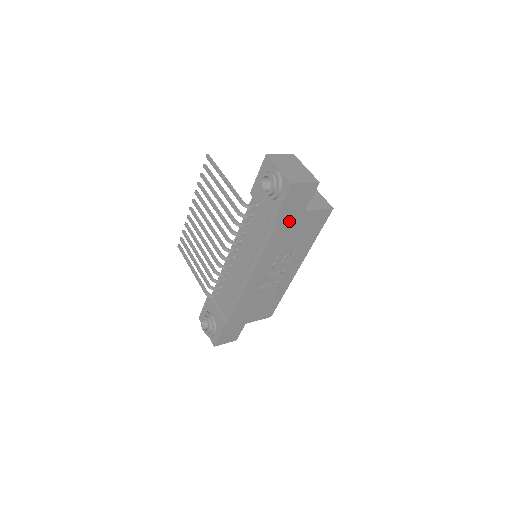
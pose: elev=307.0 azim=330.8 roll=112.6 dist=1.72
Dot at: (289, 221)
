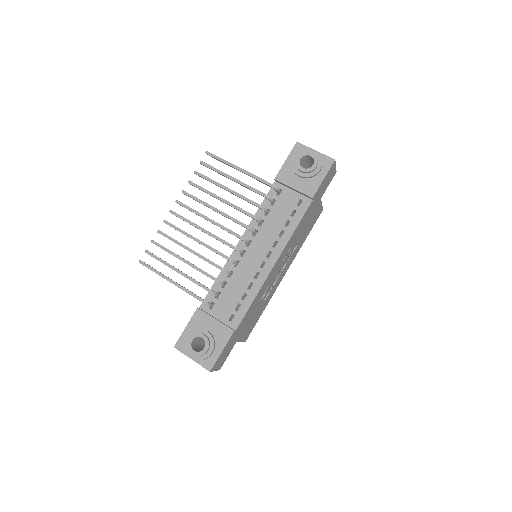
Dot at: (314, 204)
